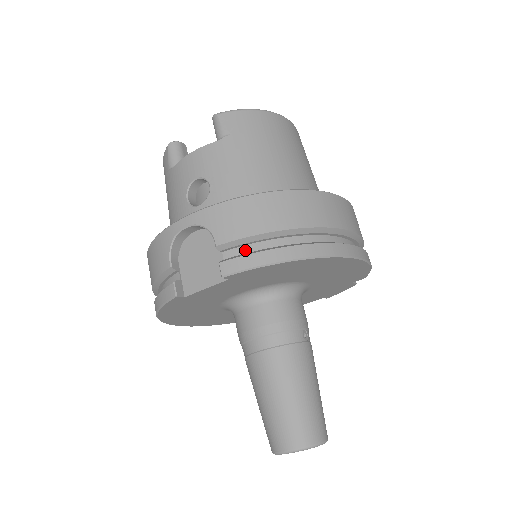
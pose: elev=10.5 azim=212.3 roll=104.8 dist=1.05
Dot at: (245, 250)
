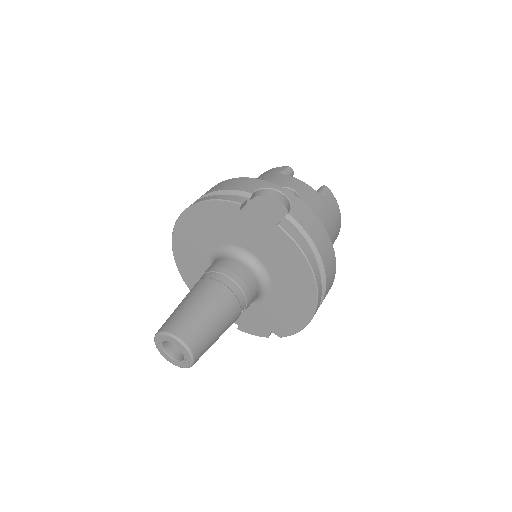
Dot at: occluded
